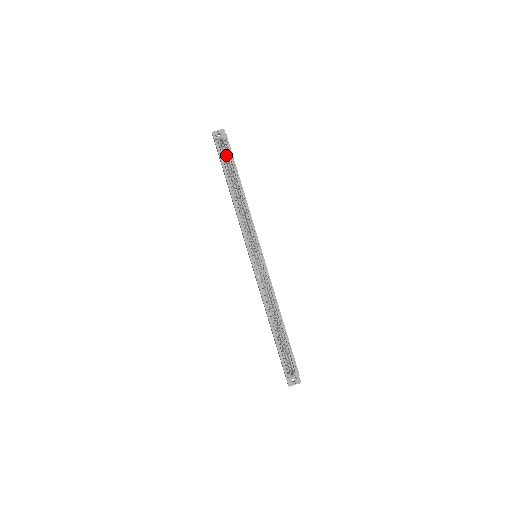
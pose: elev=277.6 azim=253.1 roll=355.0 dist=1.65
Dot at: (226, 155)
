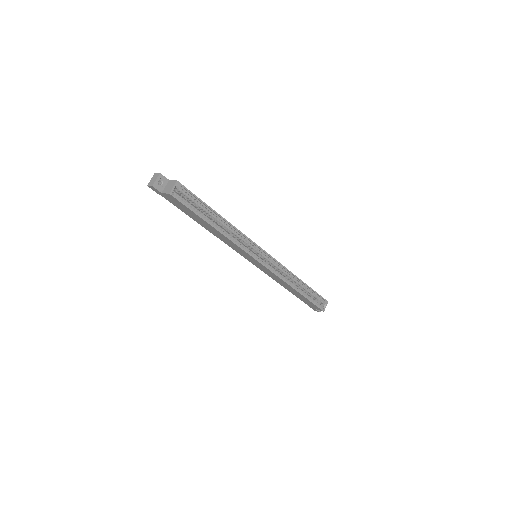
Dot at: occluded
